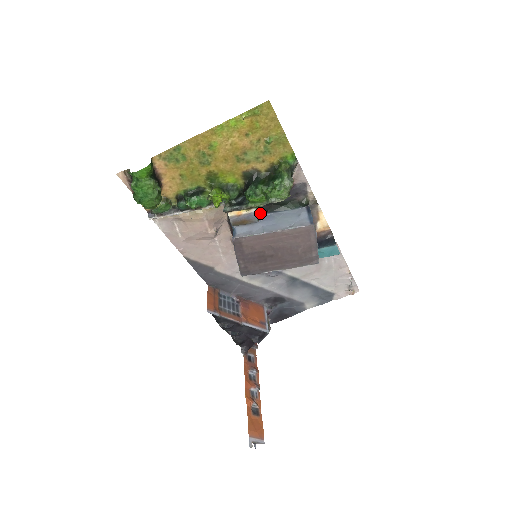
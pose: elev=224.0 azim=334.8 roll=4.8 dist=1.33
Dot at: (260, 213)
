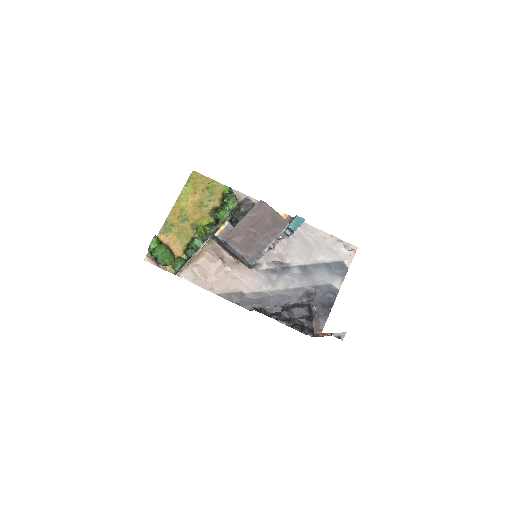
Dot at: occluded
